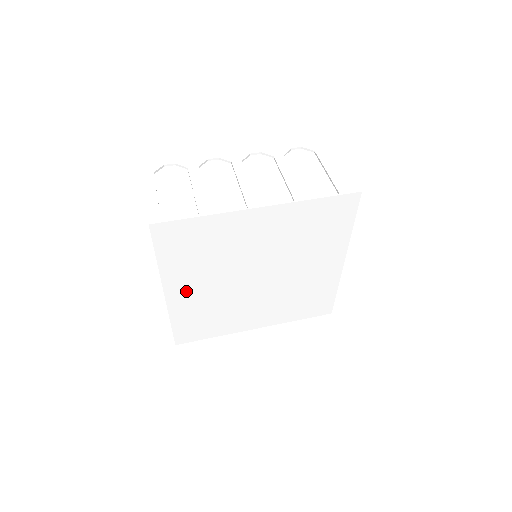
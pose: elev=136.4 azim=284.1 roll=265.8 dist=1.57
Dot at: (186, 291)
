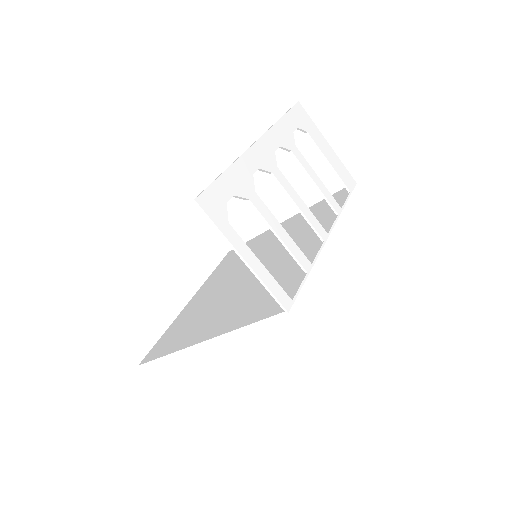
Dot at: (212, 326)
